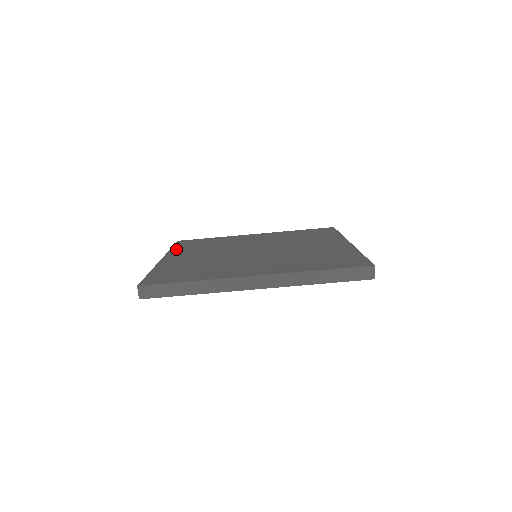
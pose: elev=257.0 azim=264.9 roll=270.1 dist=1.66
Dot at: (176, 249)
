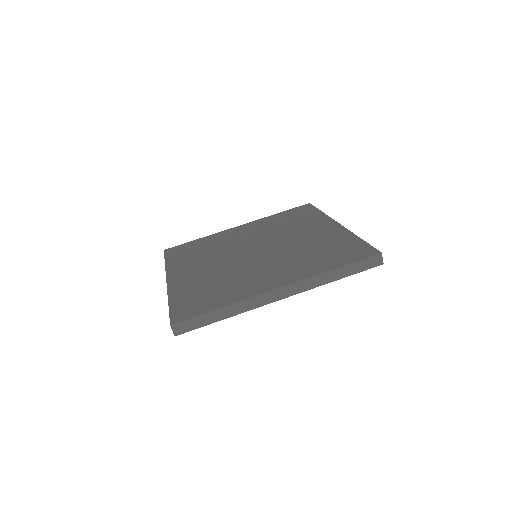
Dot at: (171, 263)
